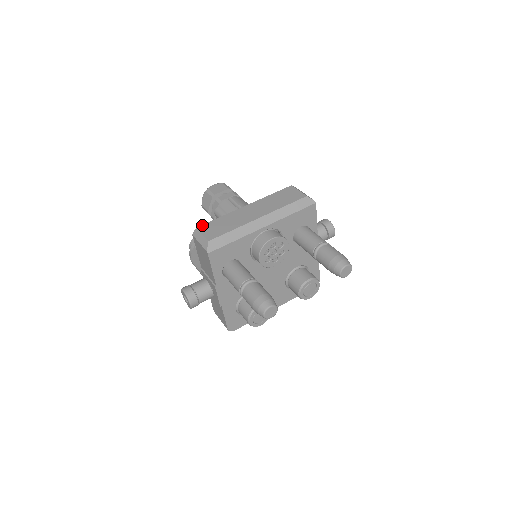
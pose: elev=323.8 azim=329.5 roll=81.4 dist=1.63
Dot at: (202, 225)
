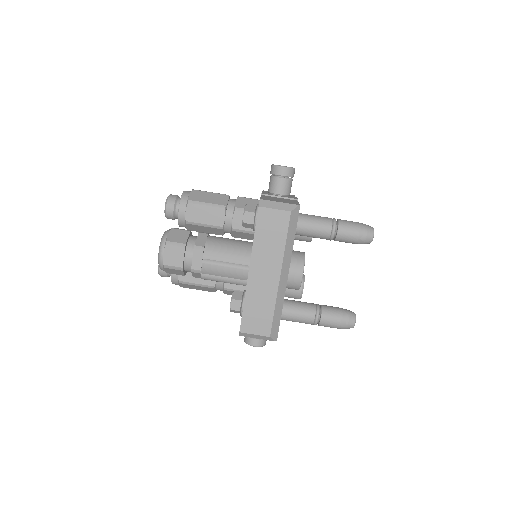
Dot at: (241, 326)
